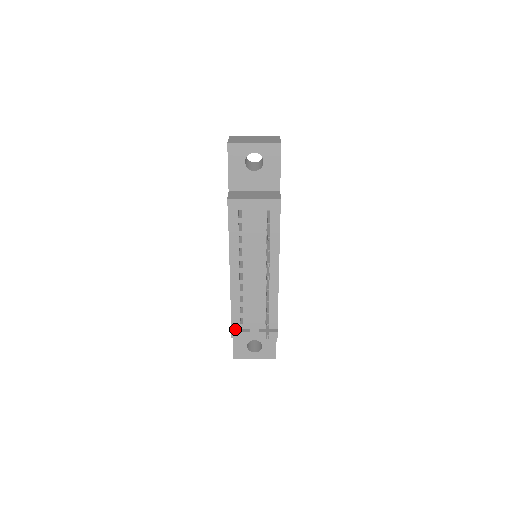
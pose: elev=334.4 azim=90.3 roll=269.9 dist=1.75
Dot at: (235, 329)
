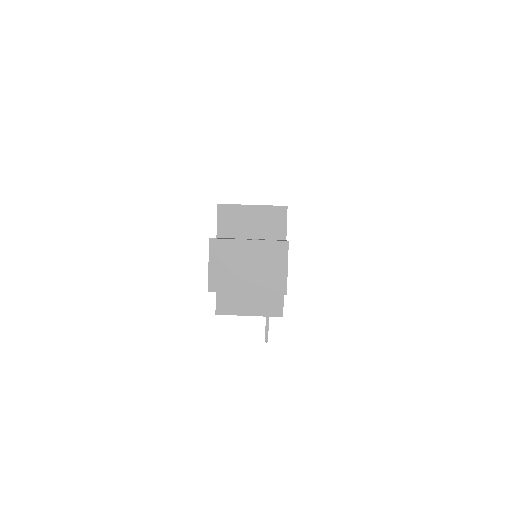
Dot at: occluded
